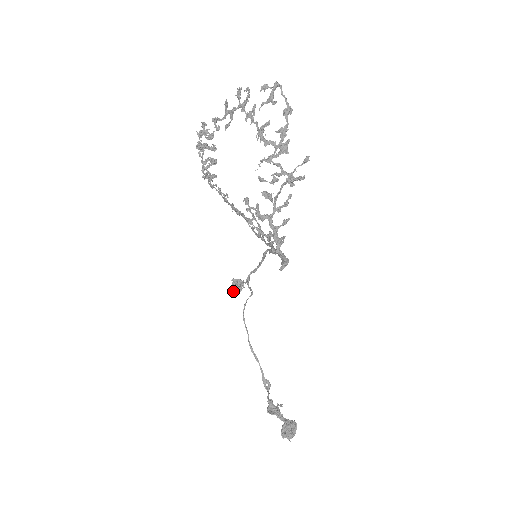
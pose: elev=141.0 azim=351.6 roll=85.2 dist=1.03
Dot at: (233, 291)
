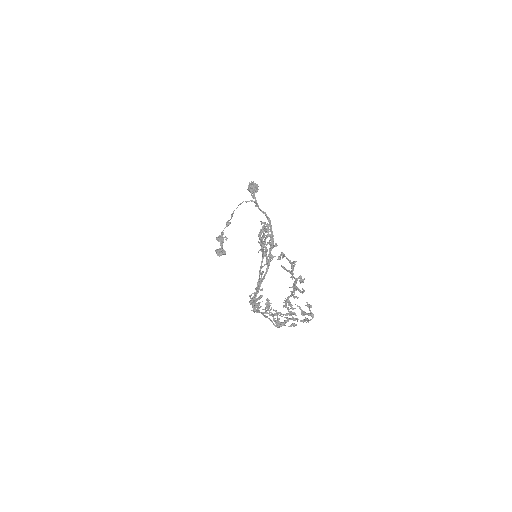
Dot at: (247, 189)
